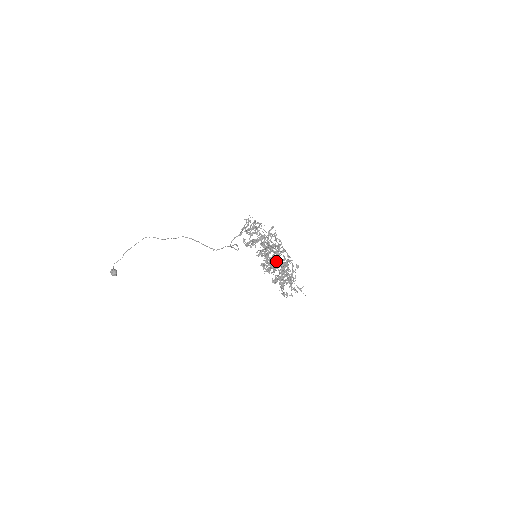
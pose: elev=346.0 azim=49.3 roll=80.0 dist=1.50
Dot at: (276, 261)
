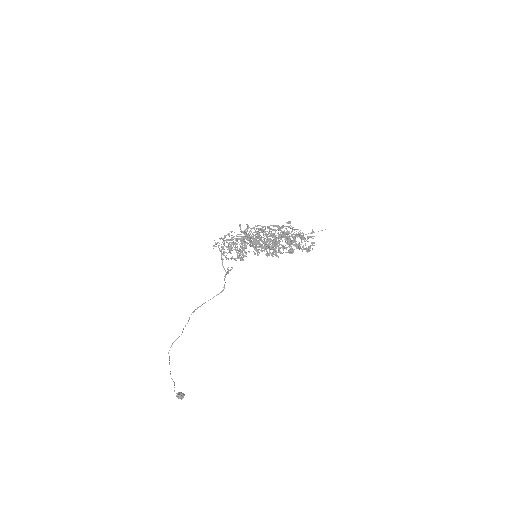
Dot at: (275, 240)
